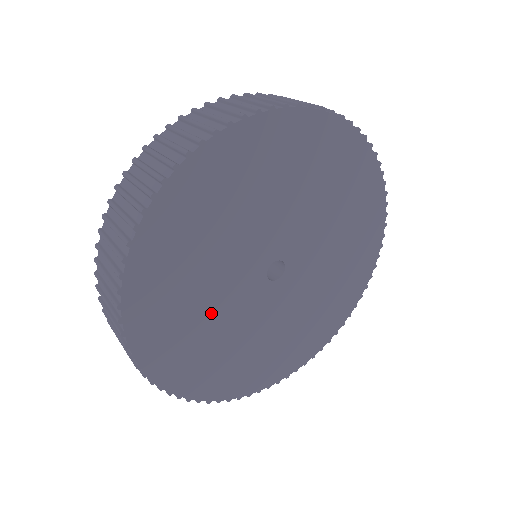
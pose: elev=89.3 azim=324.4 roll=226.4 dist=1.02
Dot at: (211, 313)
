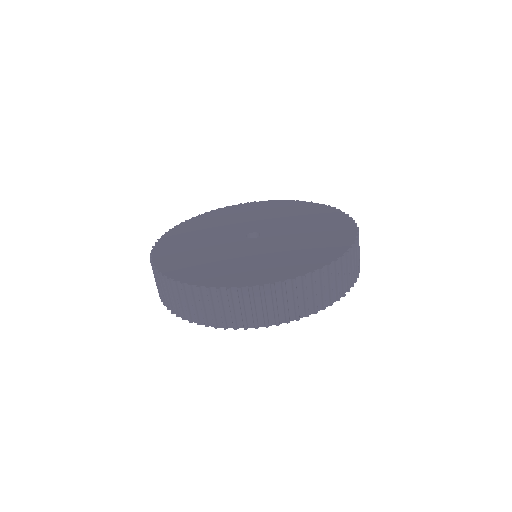
Dot at: (203, 242)
